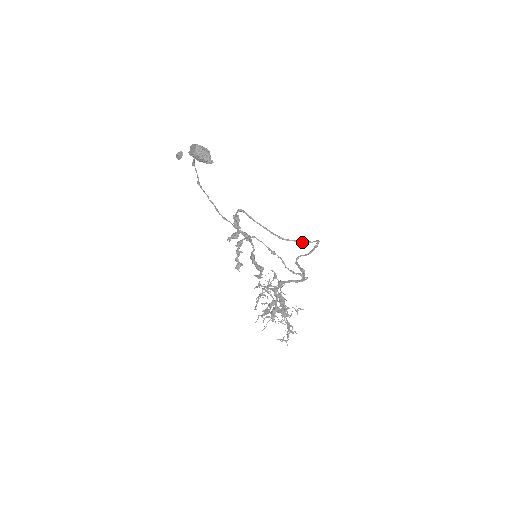
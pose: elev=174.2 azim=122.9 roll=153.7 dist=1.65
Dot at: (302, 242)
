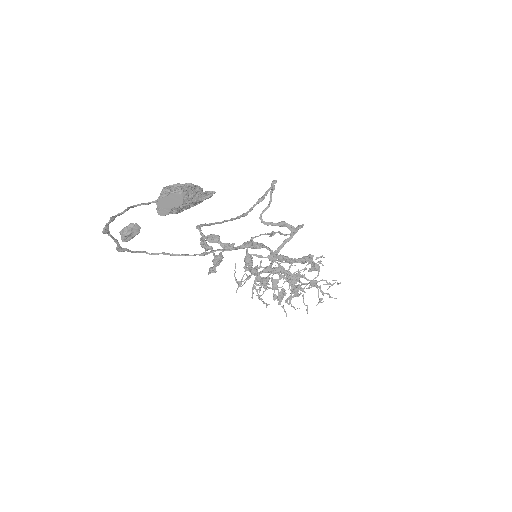
Dot at: occluded
